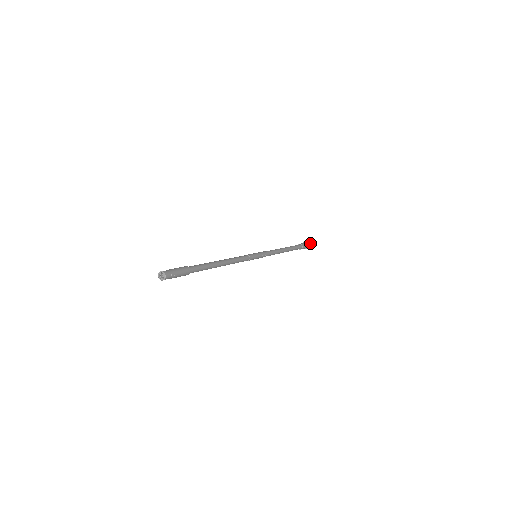
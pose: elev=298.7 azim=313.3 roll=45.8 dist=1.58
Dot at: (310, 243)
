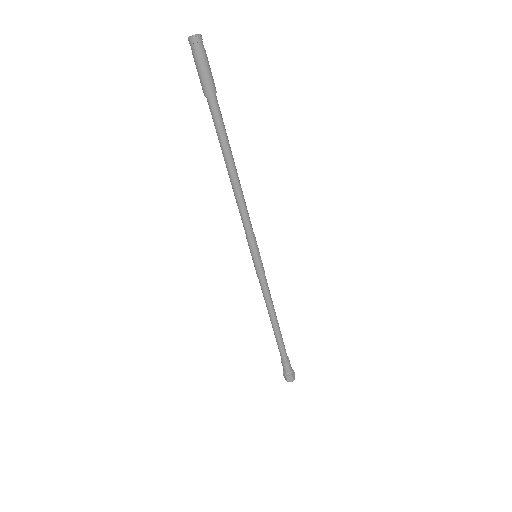
Dot at: occluded
